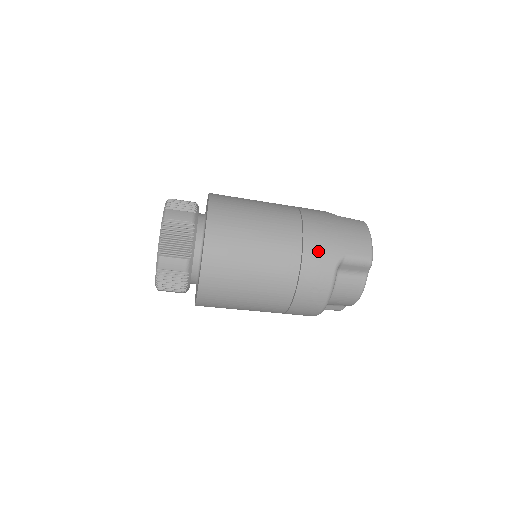
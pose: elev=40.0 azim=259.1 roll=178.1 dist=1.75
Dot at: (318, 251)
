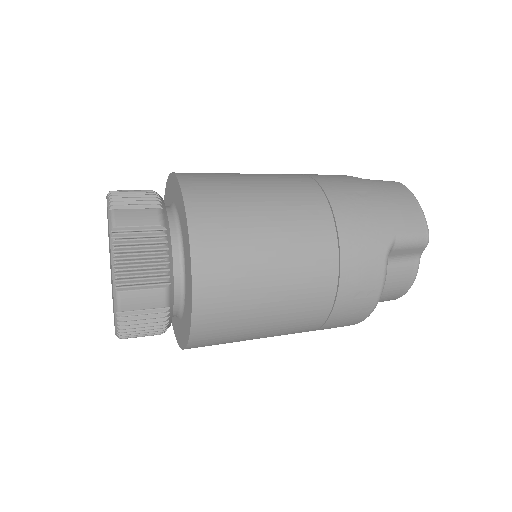
Dot at: (360, 237)
